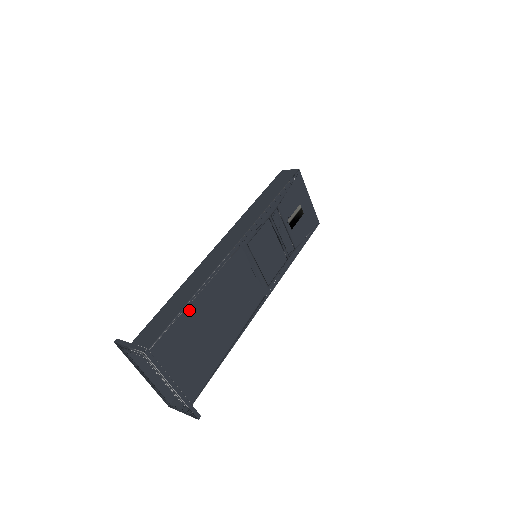
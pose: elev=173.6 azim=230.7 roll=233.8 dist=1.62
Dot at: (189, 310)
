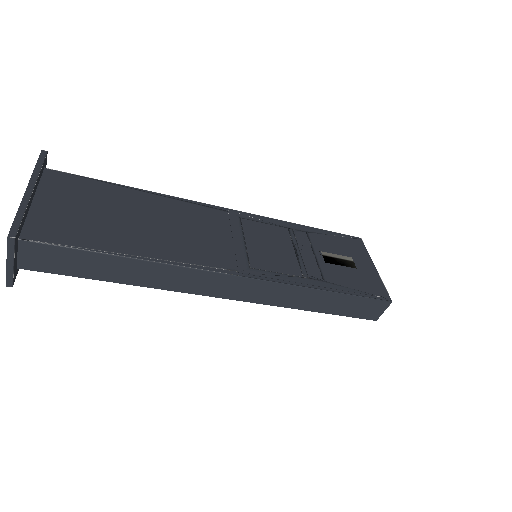
Dot at: (121, 190)
